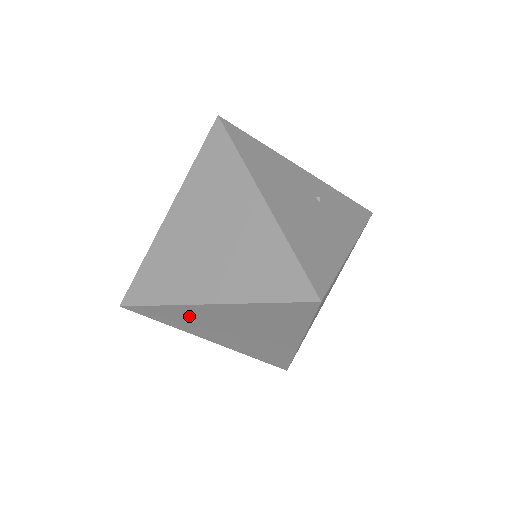
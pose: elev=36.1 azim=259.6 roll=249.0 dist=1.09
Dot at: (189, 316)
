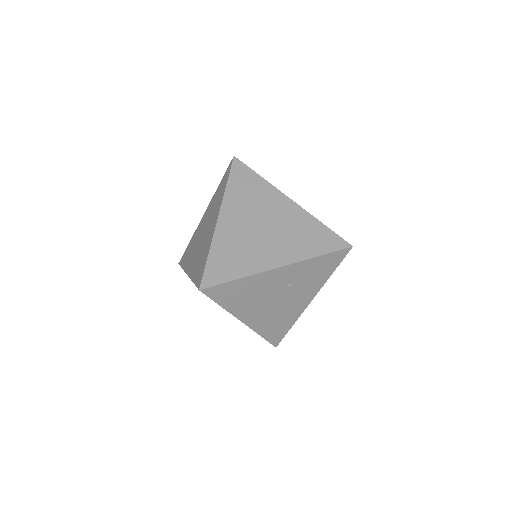
Dot at: occluded
